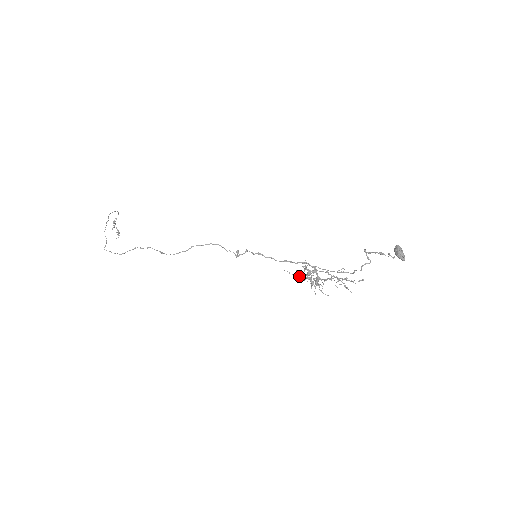
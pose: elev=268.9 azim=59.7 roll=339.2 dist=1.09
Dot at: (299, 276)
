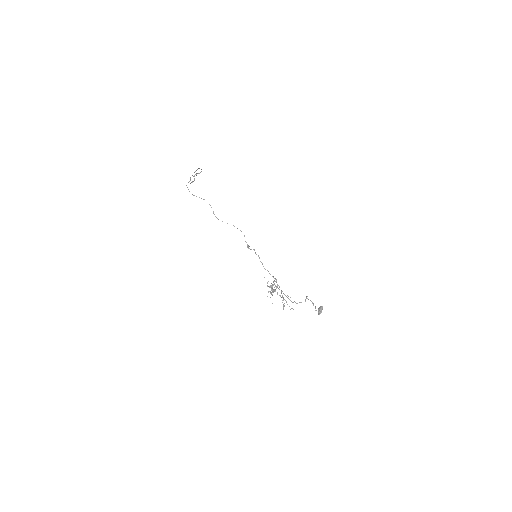
Dot at: (267, 283)
